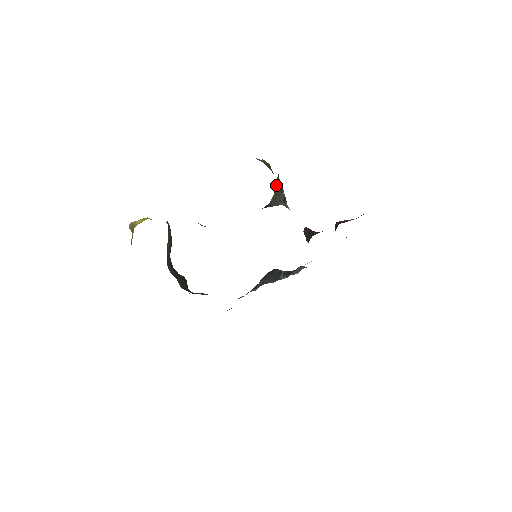
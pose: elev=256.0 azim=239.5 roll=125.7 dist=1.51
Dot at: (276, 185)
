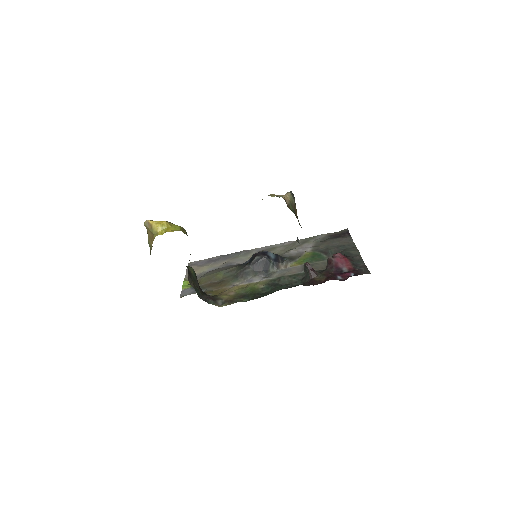
Dot at: occluded
